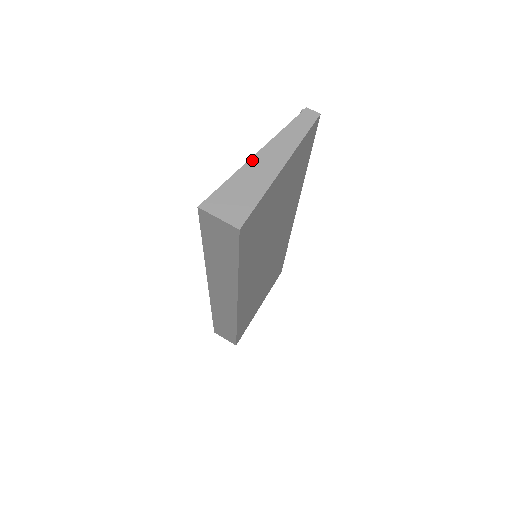
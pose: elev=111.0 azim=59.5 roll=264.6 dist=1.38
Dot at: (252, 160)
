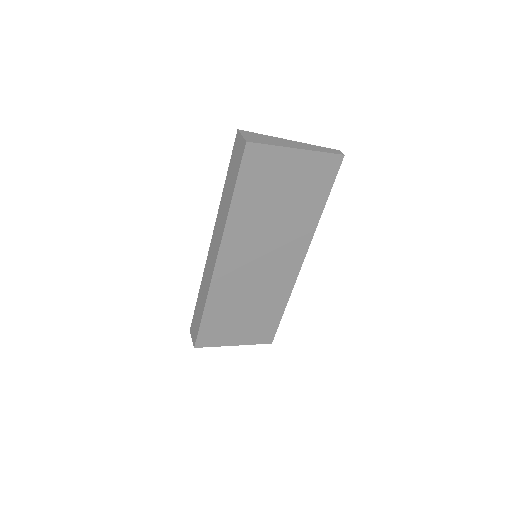
Dot at: (286, 140)
